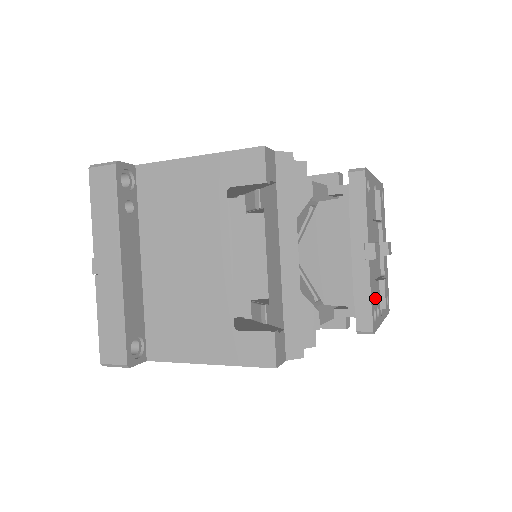
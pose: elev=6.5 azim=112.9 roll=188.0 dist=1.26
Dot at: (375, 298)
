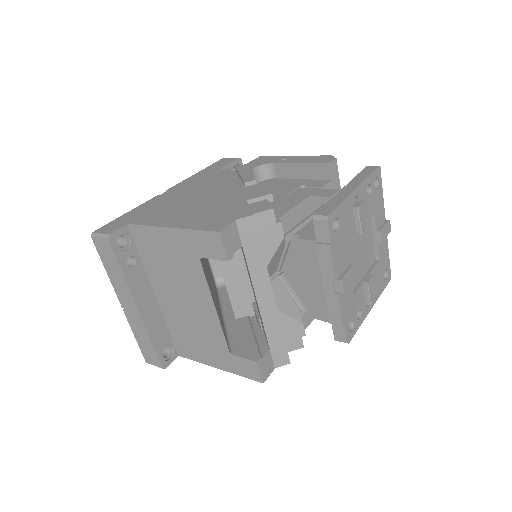
Dot at: (353, 309)
